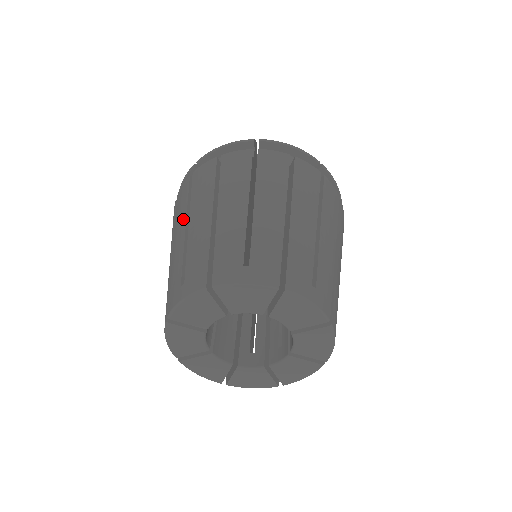
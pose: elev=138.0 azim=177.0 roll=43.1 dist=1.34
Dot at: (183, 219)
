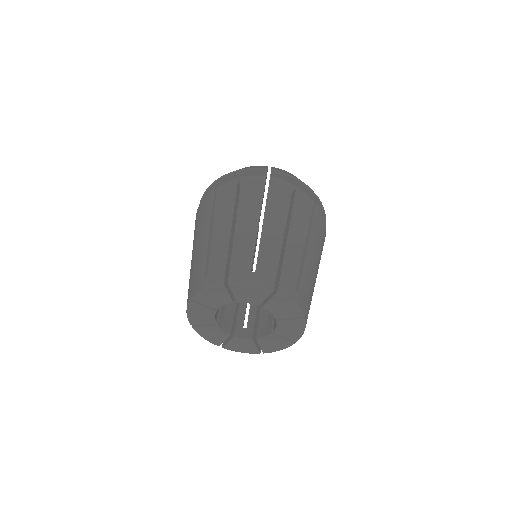
Dot at: occluded
